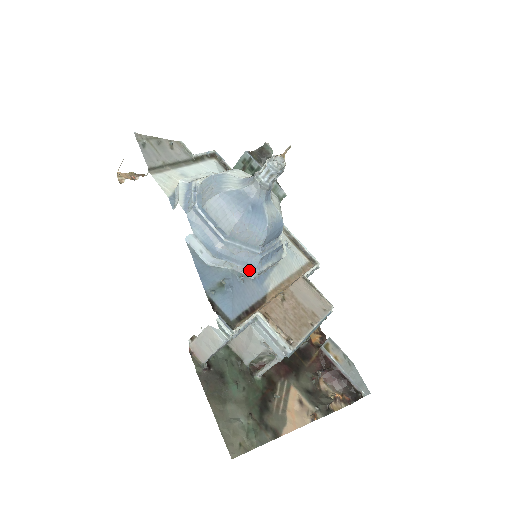
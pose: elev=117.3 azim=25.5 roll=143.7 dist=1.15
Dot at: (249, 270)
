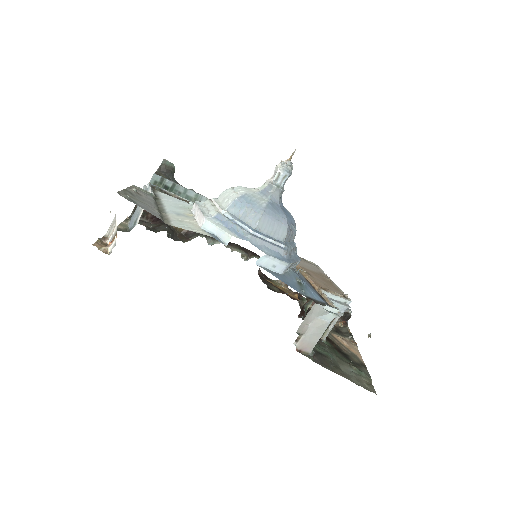
Dot at: (298, 263)
